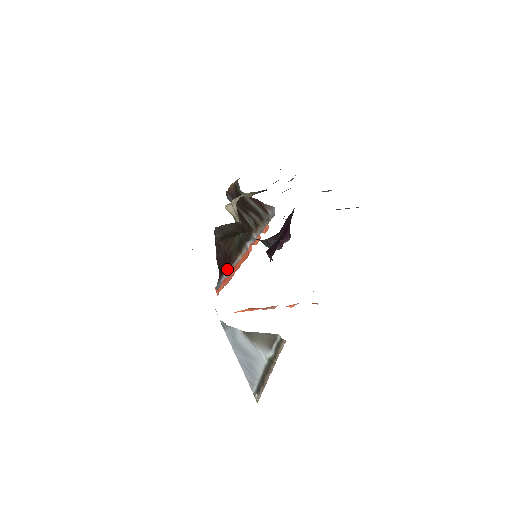
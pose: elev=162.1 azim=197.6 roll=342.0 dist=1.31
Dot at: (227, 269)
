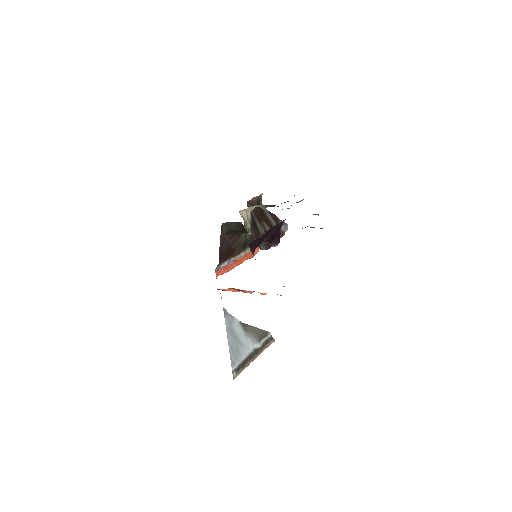
Dot at: (228, 259)
